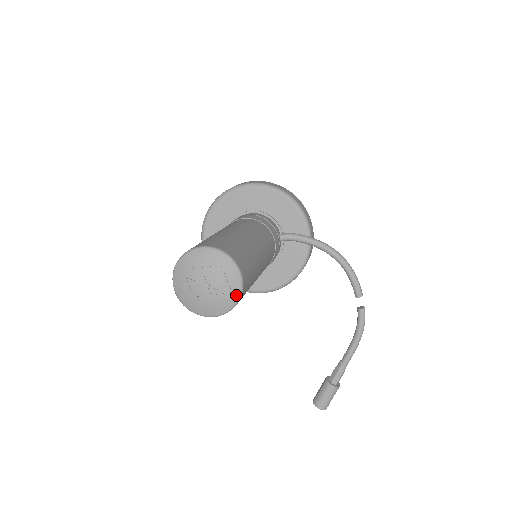
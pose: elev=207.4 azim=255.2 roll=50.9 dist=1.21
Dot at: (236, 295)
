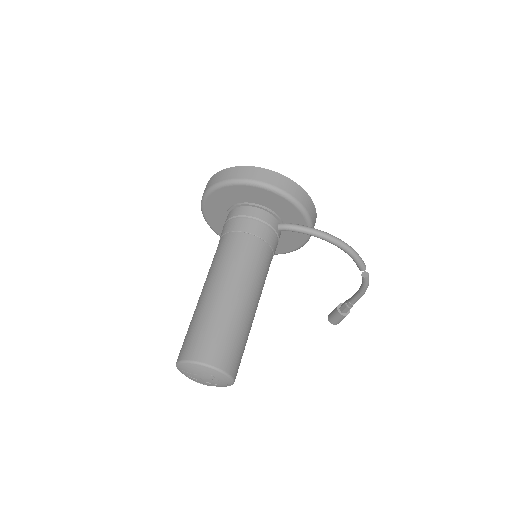
Dot at: (230, 384)
